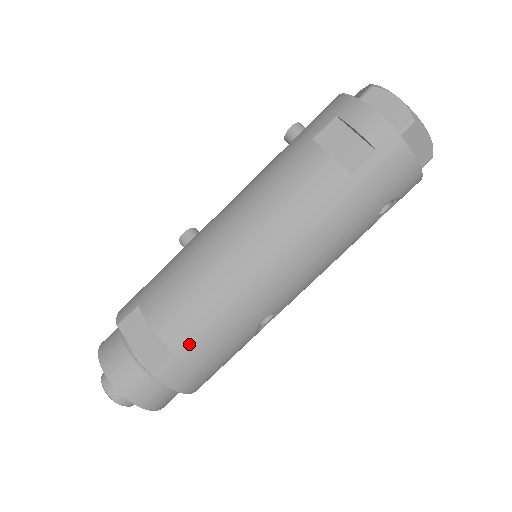
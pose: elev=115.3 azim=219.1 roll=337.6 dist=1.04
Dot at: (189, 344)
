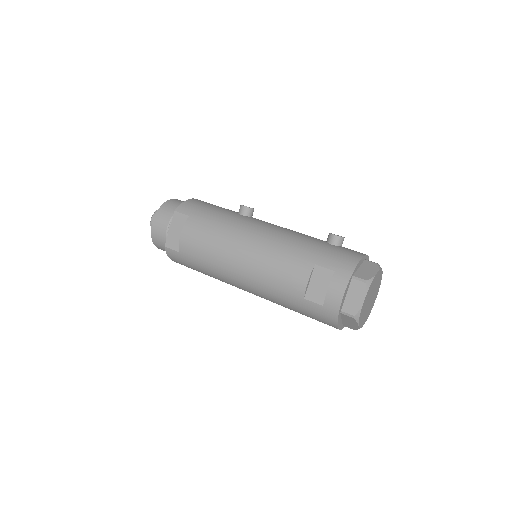
Dot at: (187, 256)
